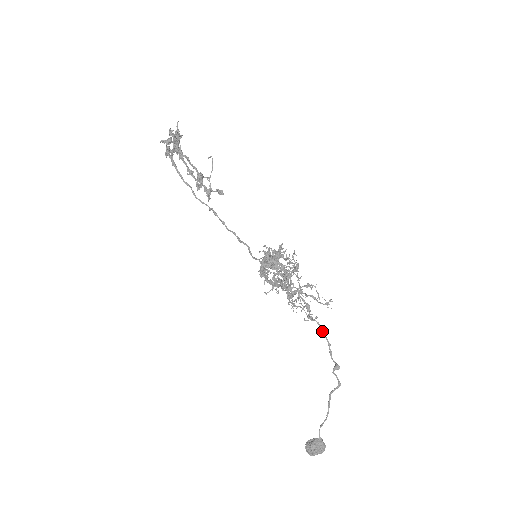
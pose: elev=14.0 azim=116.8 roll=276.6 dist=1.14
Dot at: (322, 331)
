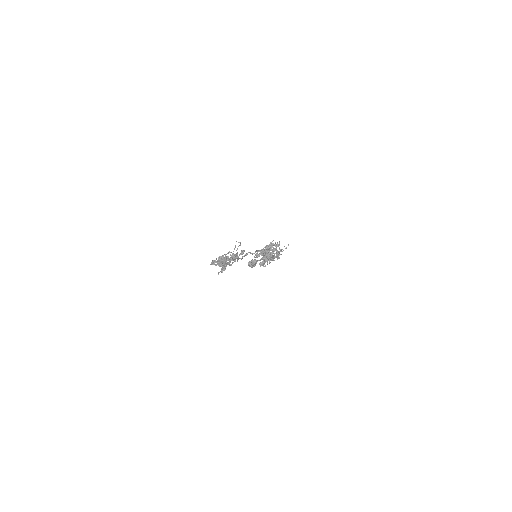
Dot at: occluded
